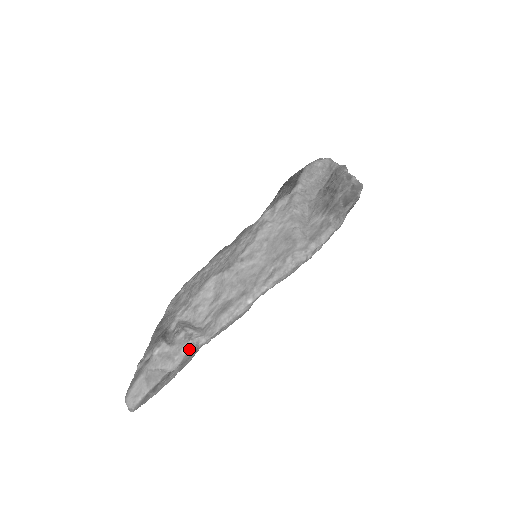
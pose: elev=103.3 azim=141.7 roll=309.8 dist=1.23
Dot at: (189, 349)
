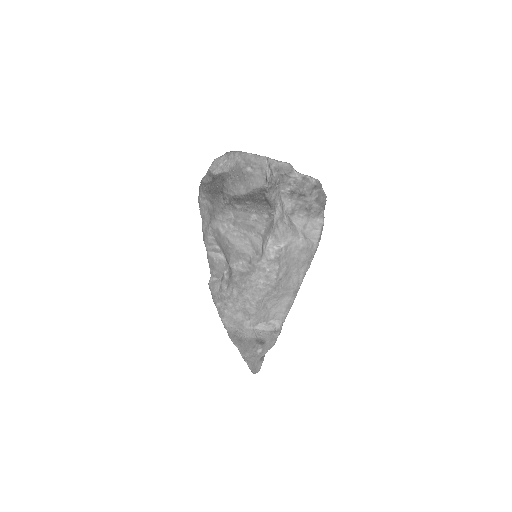
Dot at: occluded
